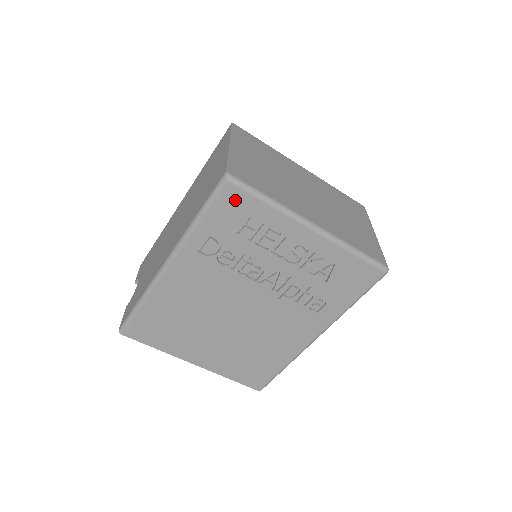
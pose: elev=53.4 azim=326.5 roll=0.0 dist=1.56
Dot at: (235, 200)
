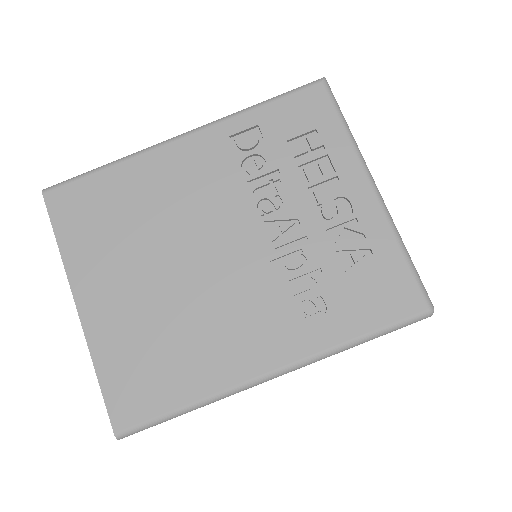
Dot at: (314, 105)
